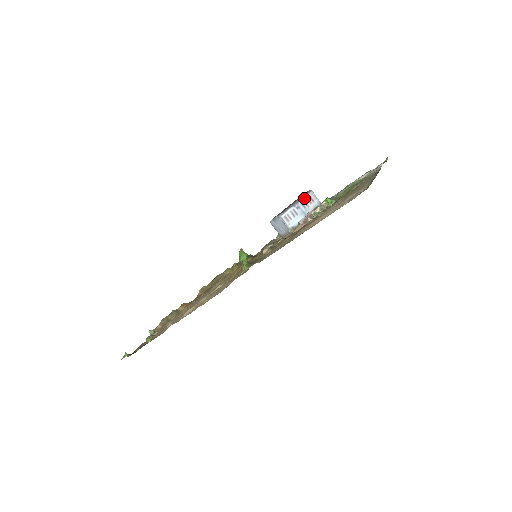
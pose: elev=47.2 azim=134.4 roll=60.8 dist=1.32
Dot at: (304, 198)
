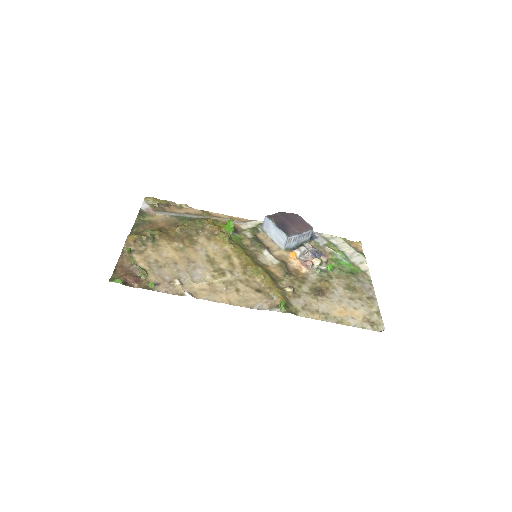
Dot at: (307, 232)
